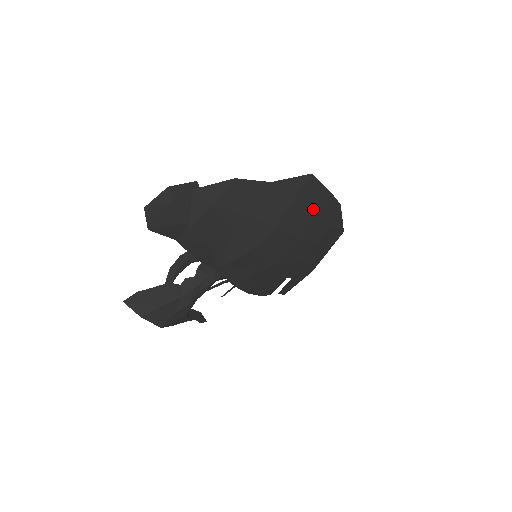
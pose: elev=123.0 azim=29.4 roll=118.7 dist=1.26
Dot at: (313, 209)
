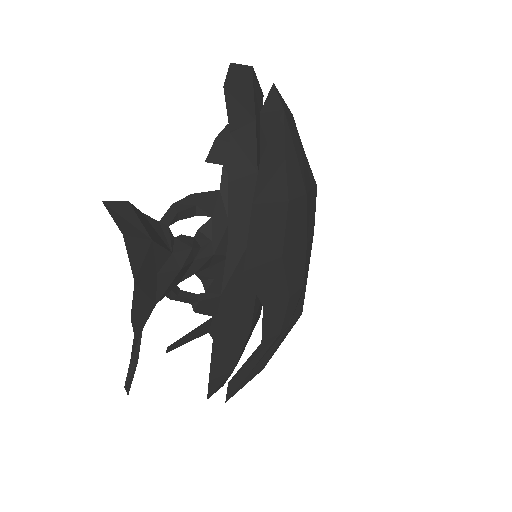
Dot at: (313, 226)
